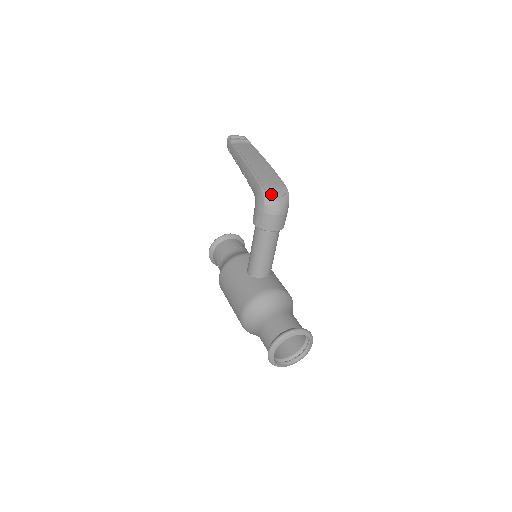
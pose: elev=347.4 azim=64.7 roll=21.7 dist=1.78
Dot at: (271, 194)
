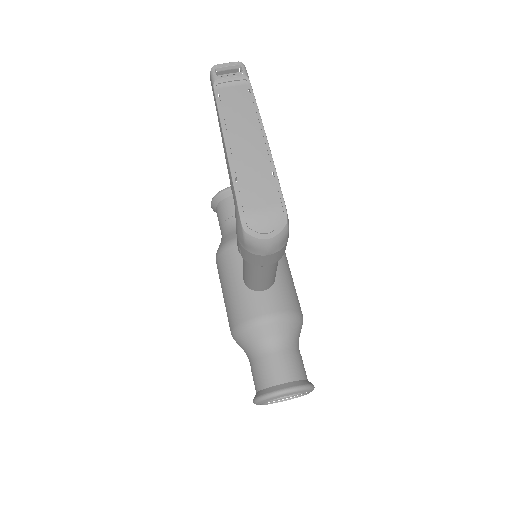
Dot at: (255, 228)
